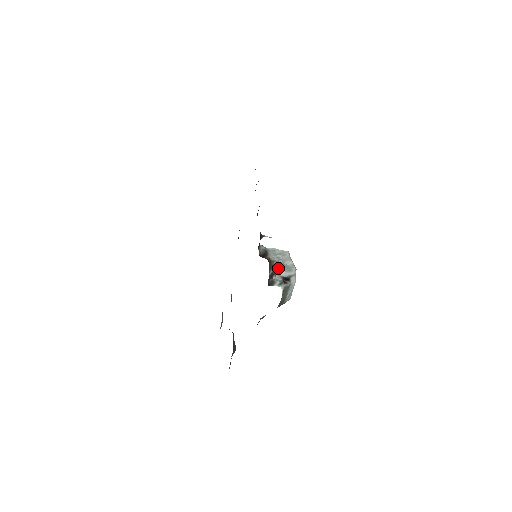
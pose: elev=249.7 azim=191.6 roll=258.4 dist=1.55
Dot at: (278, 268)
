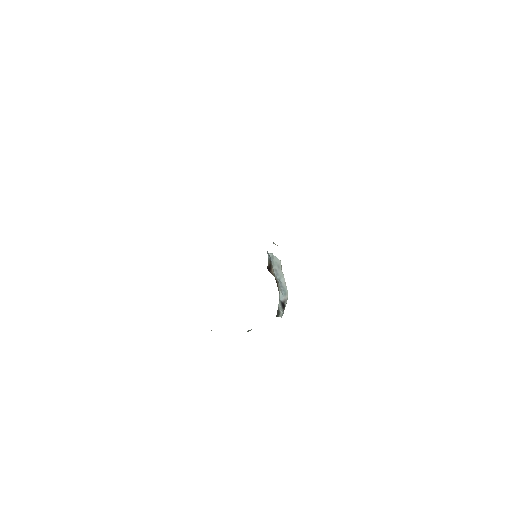
Dot at: (280, 291)
